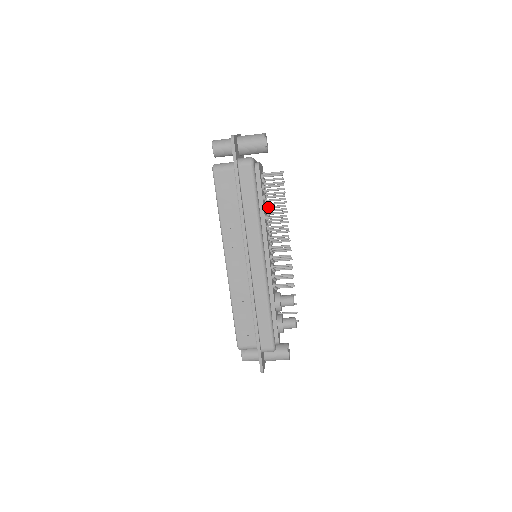
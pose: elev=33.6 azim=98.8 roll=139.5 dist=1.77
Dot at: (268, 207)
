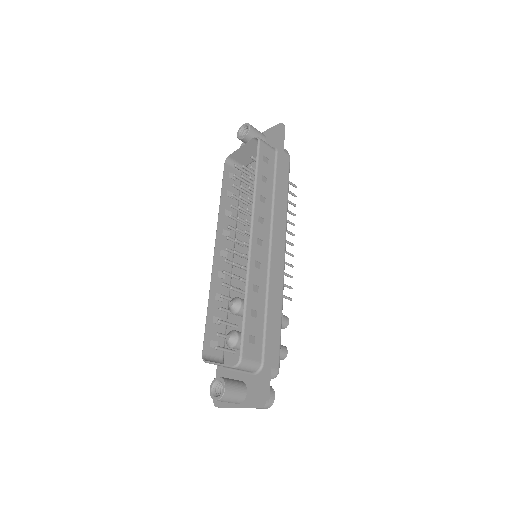
Dot at: occluded
